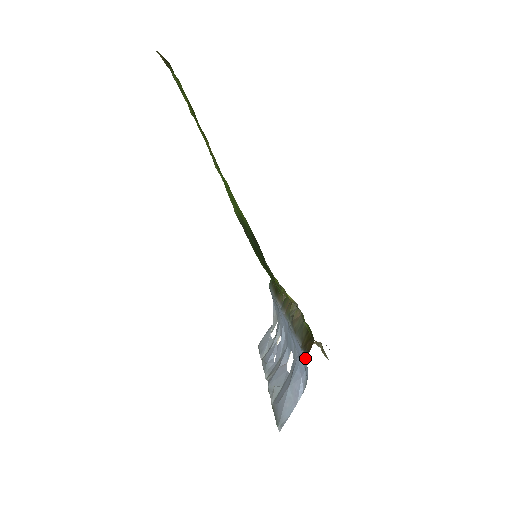
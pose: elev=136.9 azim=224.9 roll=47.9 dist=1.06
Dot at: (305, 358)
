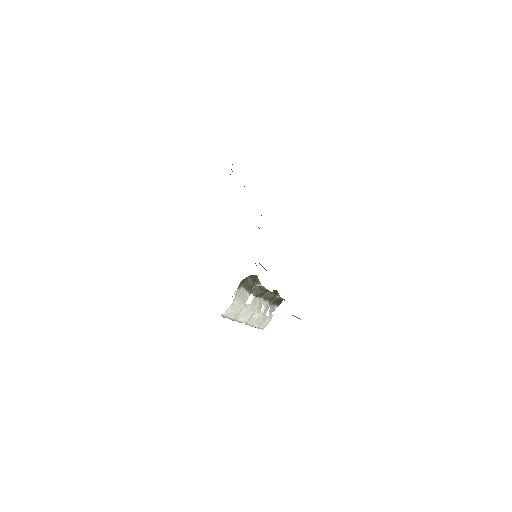
Dot at: occluded
